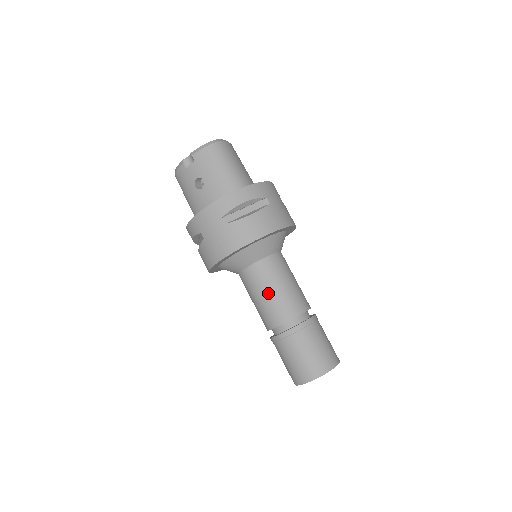
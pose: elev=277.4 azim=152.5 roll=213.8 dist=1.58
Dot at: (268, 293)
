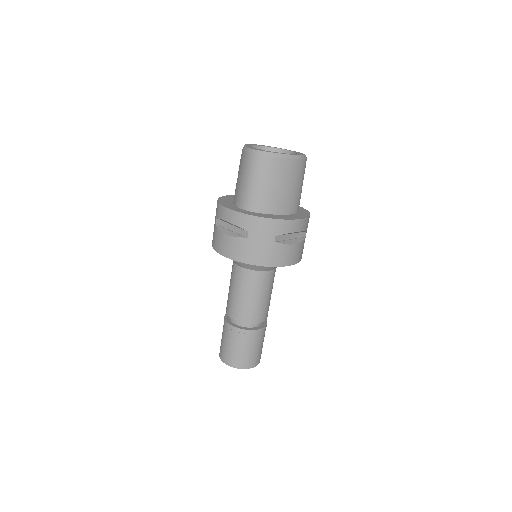
Dot at: (230, 288)
